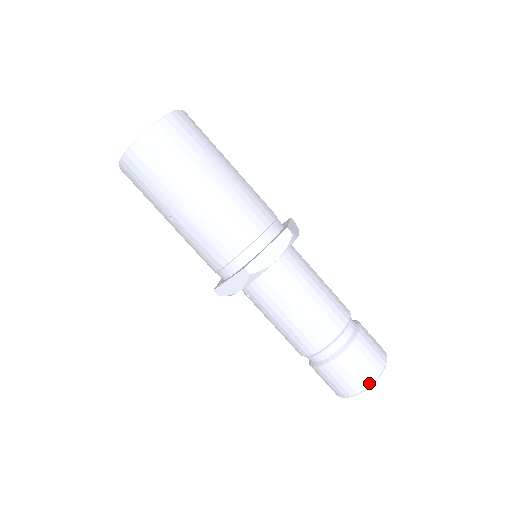
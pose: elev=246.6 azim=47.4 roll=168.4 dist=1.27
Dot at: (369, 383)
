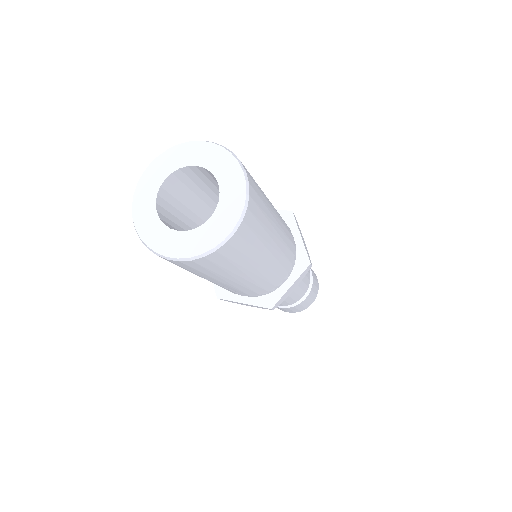
Dot at: occluded
